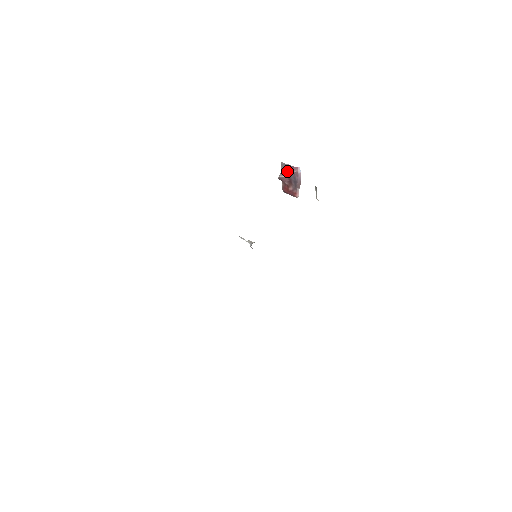
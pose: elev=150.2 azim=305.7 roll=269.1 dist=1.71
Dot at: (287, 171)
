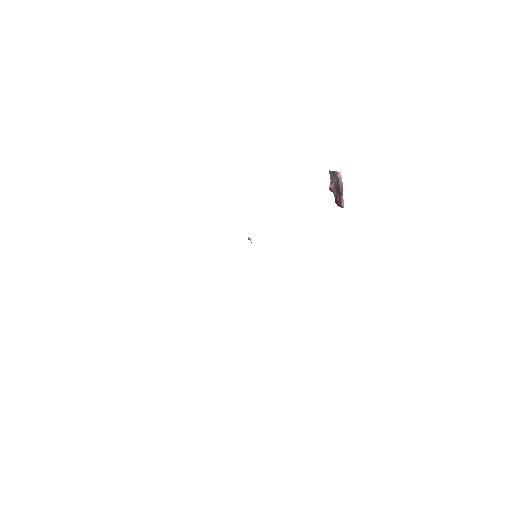
Dot at: (334, 179)
